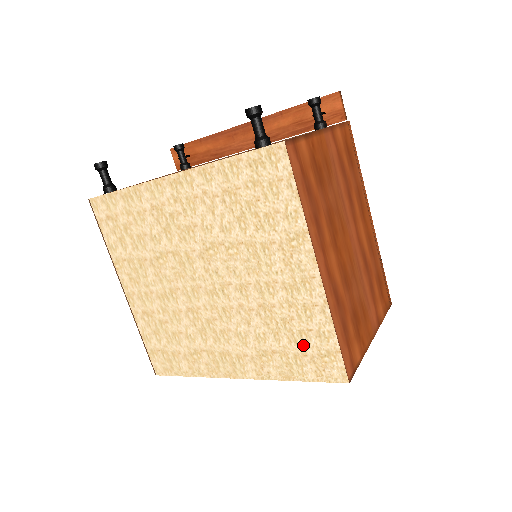
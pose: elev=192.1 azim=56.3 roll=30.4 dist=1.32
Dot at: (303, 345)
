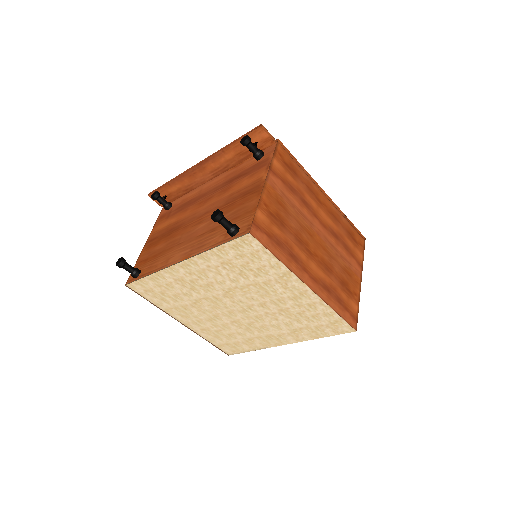
Dot at: (318, 321)
